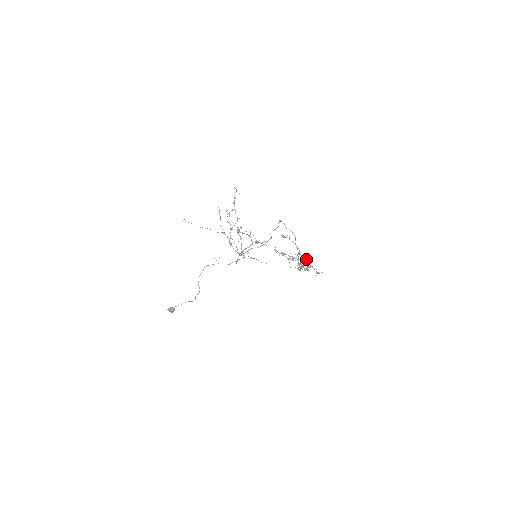
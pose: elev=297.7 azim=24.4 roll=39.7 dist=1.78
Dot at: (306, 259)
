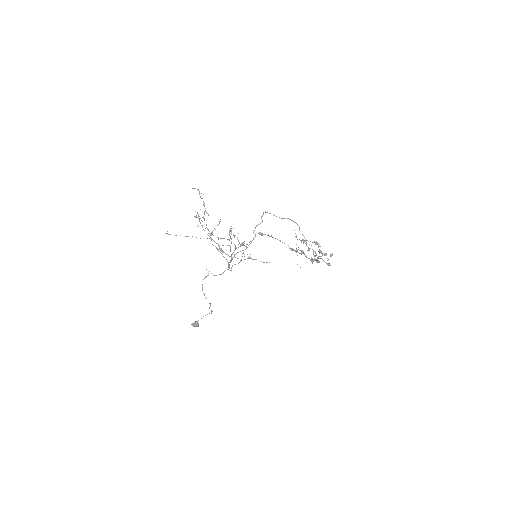
Dot at: (303, 253)
